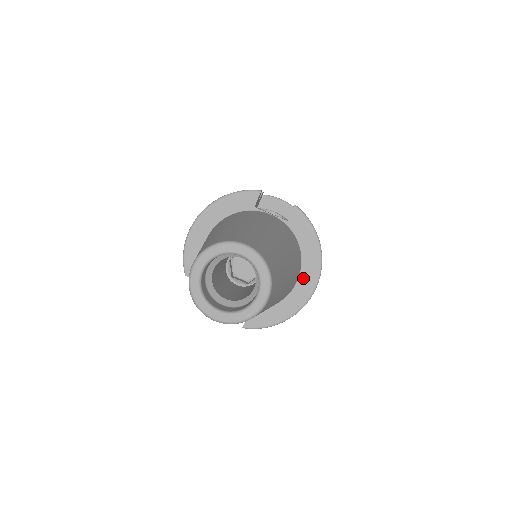
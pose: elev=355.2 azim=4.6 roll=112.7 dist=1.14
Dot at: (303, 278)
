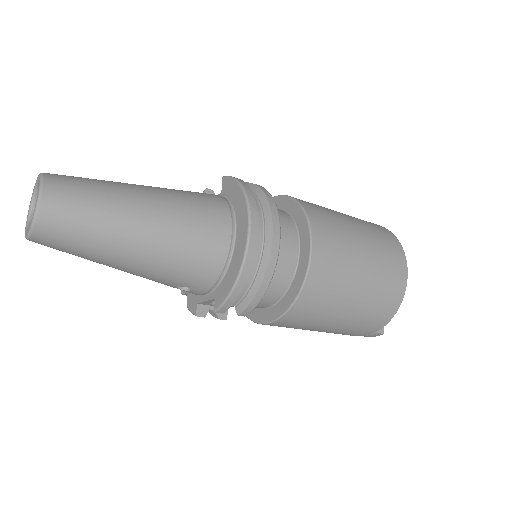
Dot at: (239, 227)
